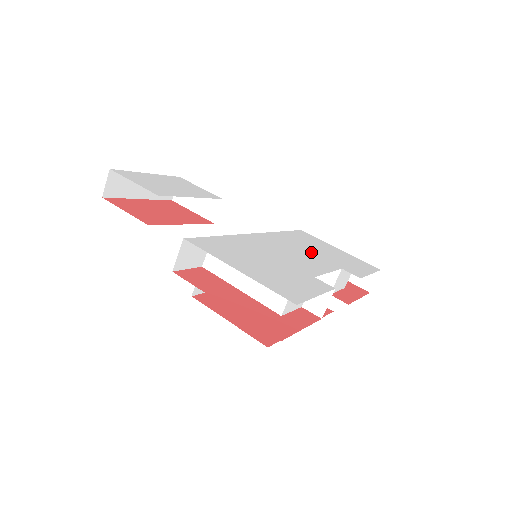
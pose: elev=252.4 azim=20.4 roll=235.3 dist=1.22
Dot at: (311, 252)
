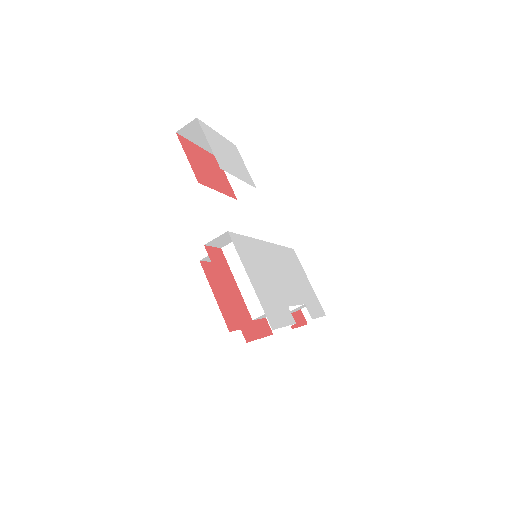
Dot at: (293, 278)
